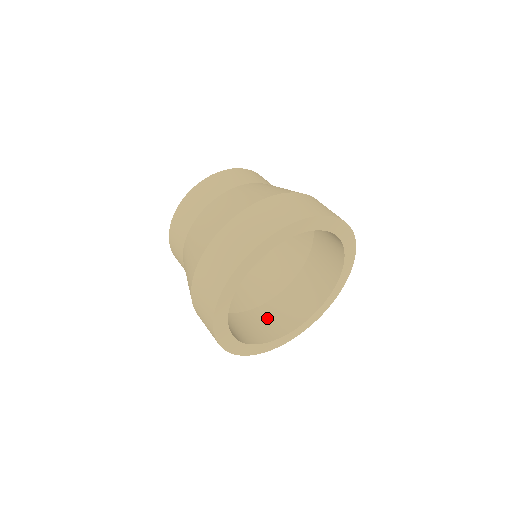
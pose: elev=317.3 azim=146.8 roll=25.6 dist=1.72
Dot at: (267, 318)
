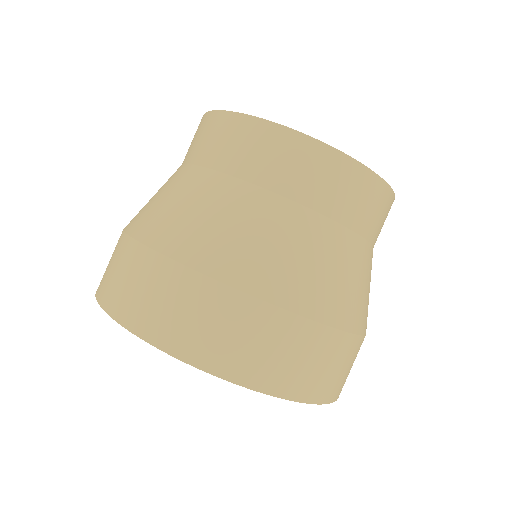
Dot at: occluded
